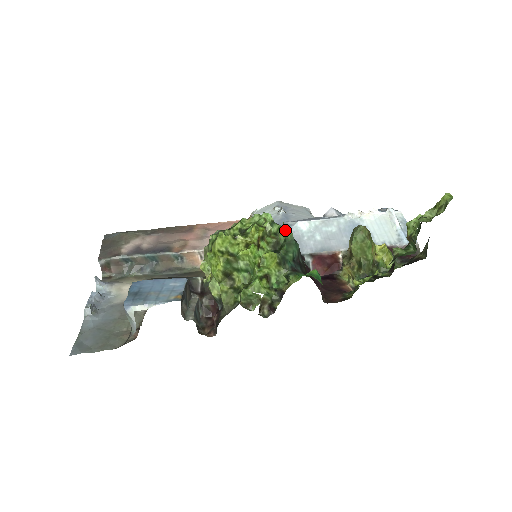
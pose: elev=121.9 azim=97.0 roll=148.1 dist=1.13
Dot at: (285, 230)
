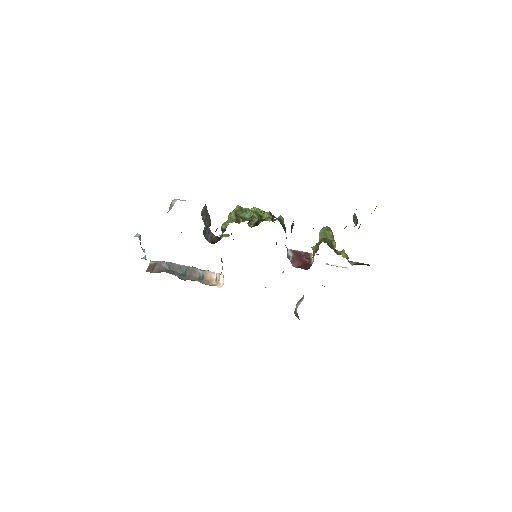
Dot at: (280, 216)
